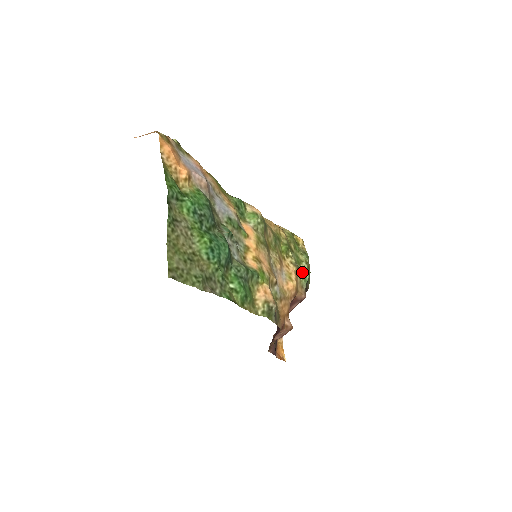
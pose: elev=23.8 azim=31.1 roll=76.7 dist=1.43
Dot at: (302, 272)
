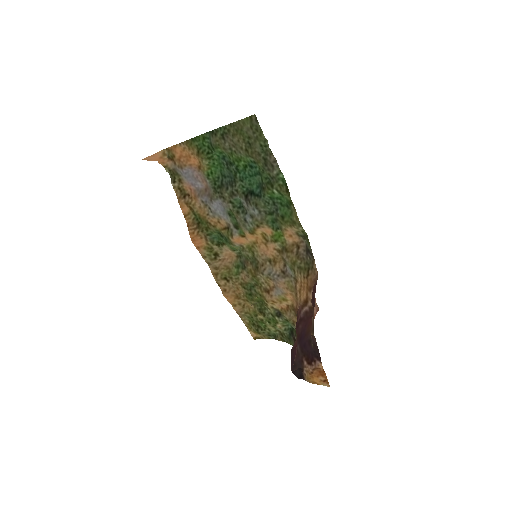
Dot at: (284, 320)
